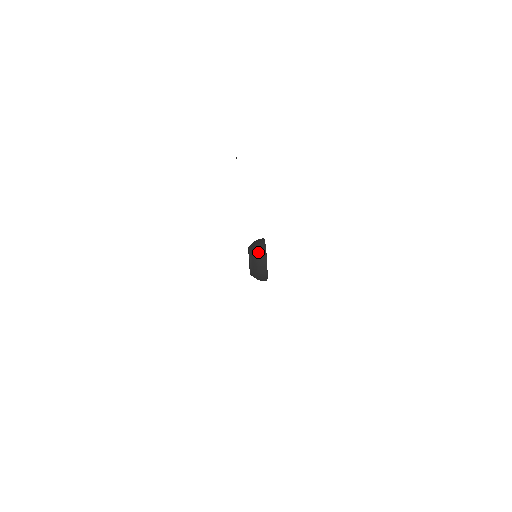
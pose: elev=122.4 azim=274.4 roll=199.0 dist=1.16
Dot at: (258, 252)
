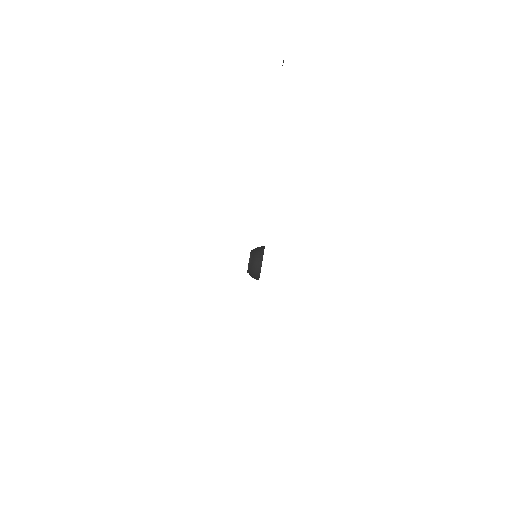
Dot at: (255, 266)
